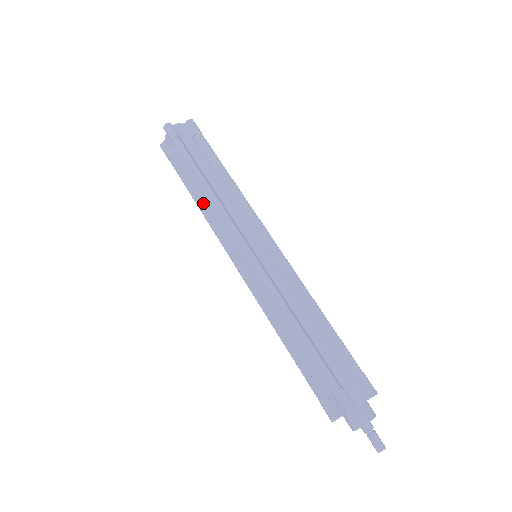
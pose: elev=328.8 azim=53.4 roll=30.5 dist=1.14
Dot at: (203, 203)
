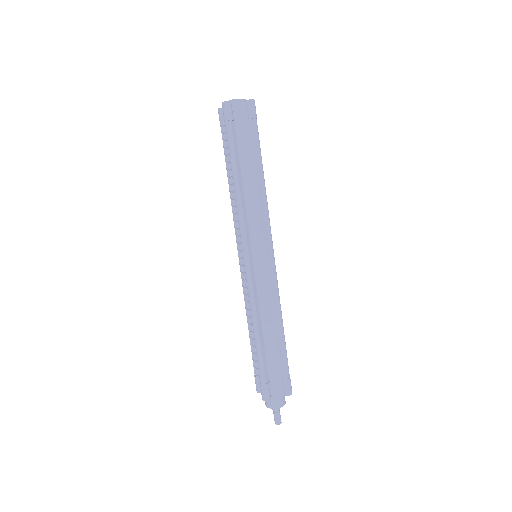
Dot at: (232, 192)
